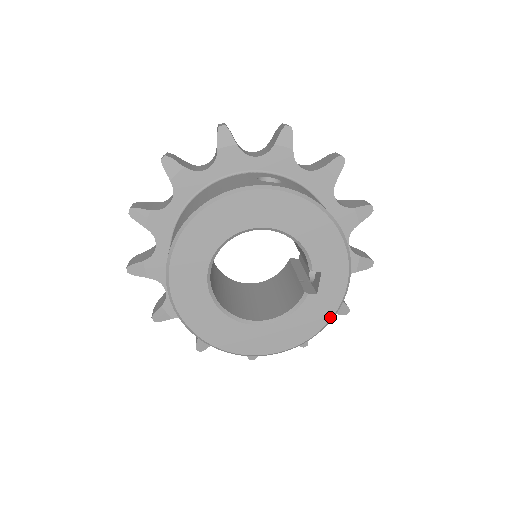
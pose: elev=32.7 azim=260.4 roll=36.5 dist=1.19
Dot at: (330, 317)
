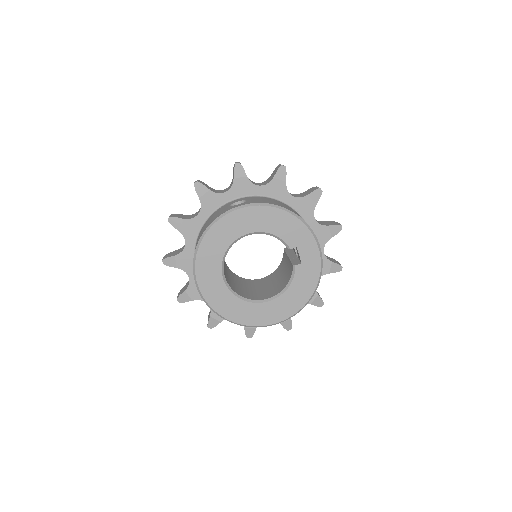
Dot at: (318, 275)
